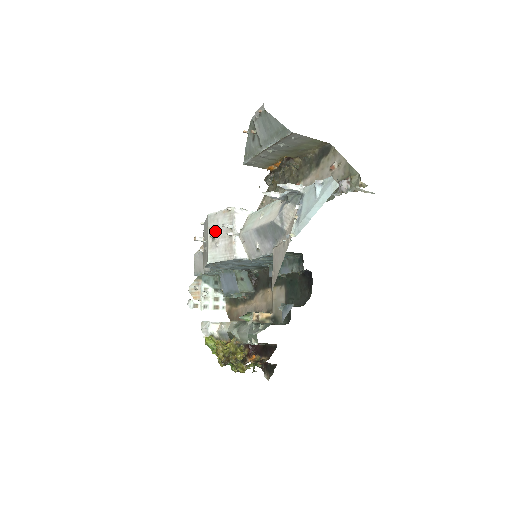
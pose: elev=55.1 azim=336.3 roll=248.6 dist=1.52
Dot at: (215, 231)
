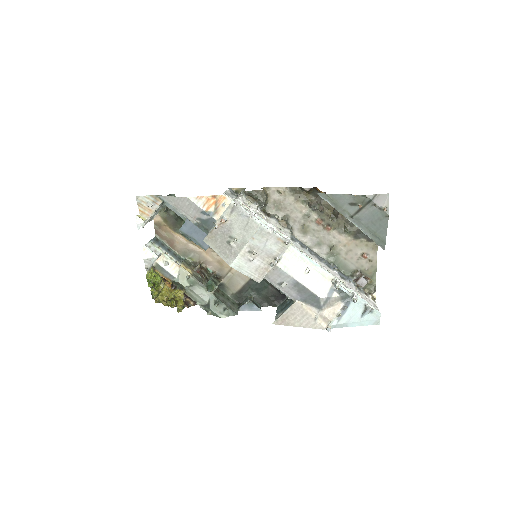
Dot at: (258, 247)
